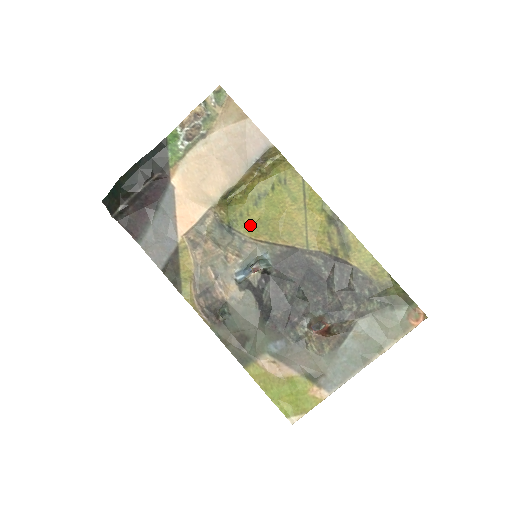
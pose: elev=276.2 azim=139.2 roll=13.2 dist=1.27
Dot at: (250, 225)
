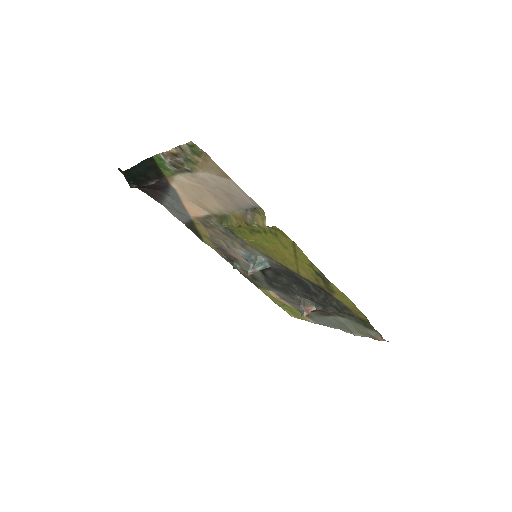
Dot at: (248, 239)
